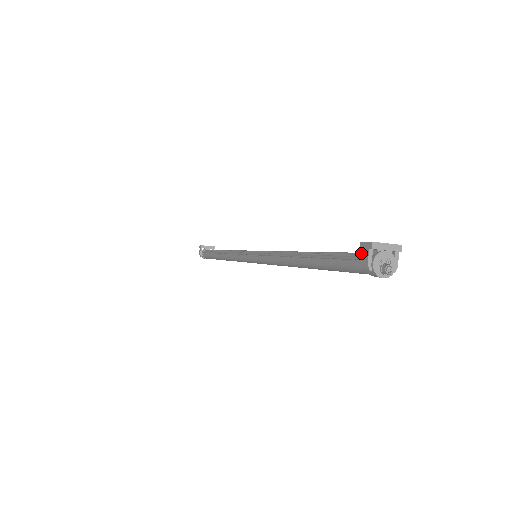
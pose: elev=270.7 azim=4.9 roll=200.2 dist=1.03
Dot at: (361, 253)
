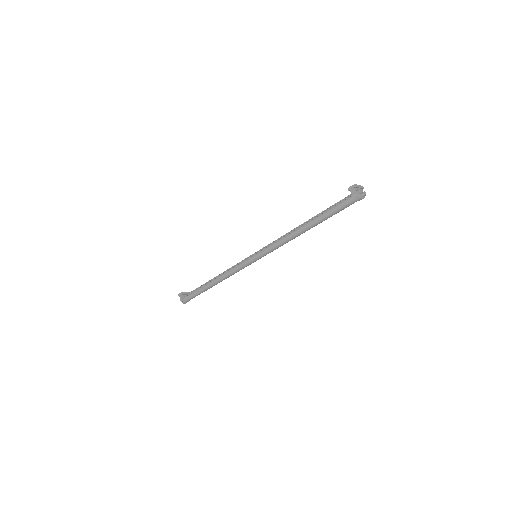
Dot at: (347, 196)
